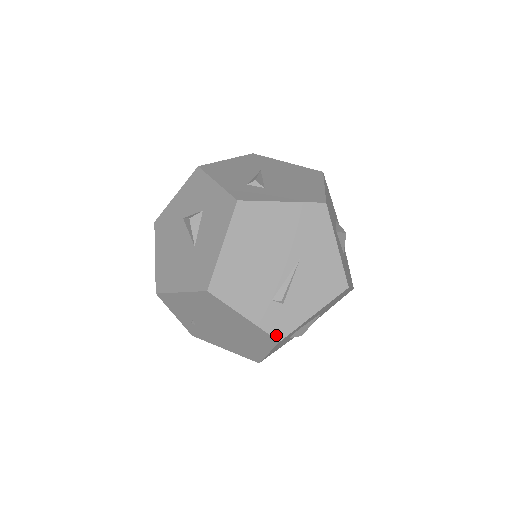
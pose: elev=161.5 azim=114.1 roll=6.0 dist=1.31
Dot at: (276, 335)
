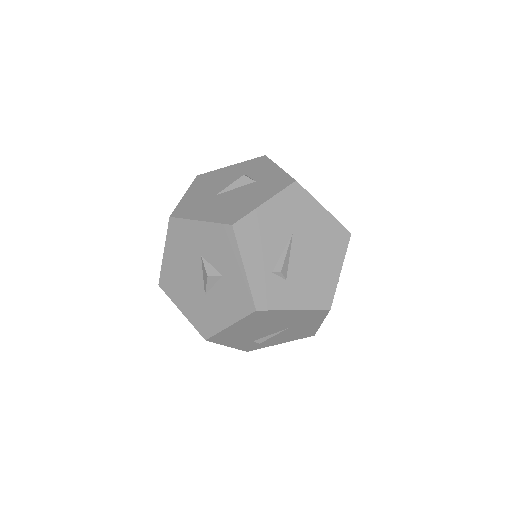
Dot at: (246, 350)
